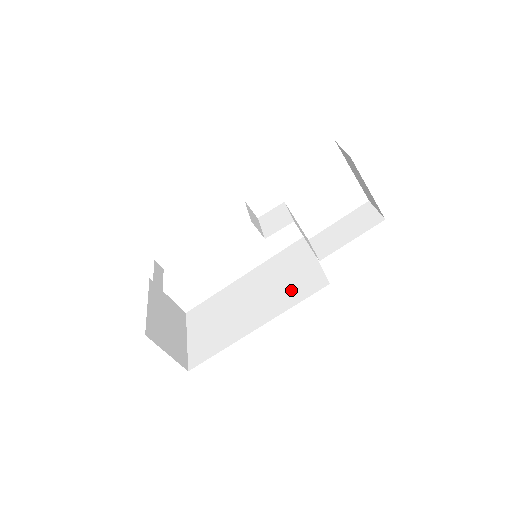
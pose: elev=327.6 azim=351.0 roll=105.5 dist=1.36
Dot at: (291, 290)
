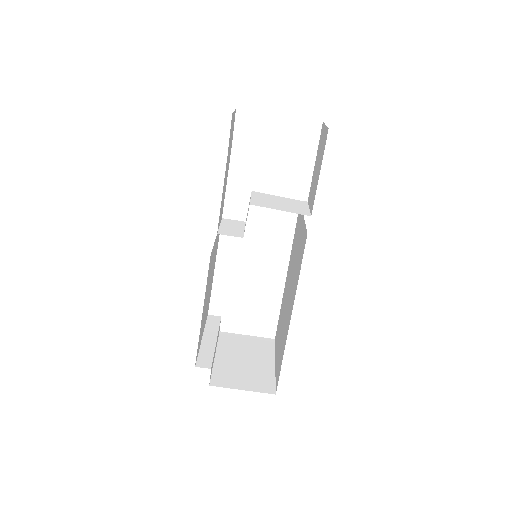
Dot at: (297, 264)
